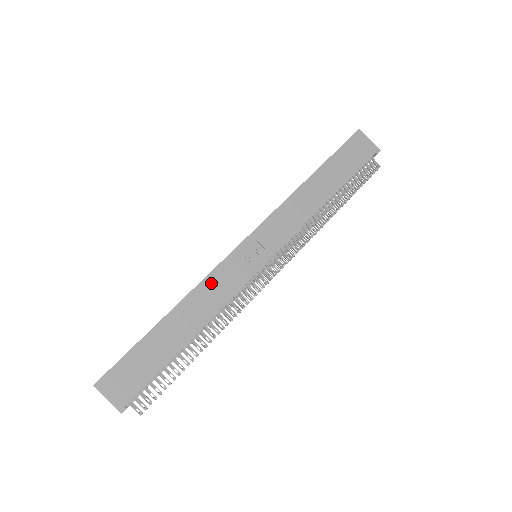
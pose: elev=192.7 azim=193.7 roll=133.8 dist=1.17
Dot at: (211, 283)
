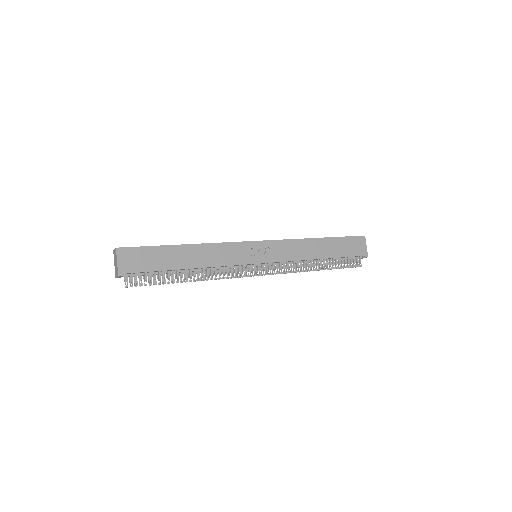
Dot at: (222, 248)
